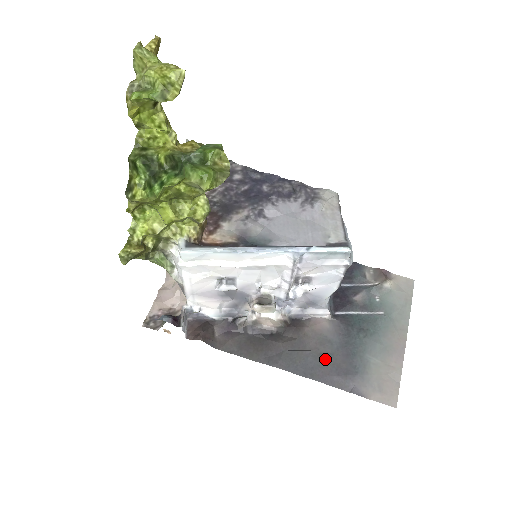
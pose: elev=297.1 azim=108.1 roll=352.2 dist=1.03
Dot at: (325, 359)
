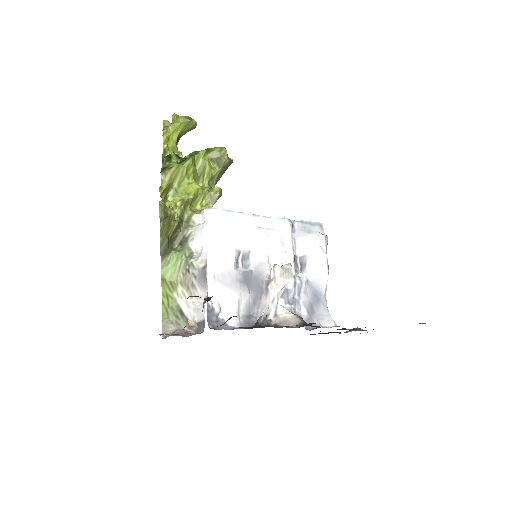
Dot at: occluded
